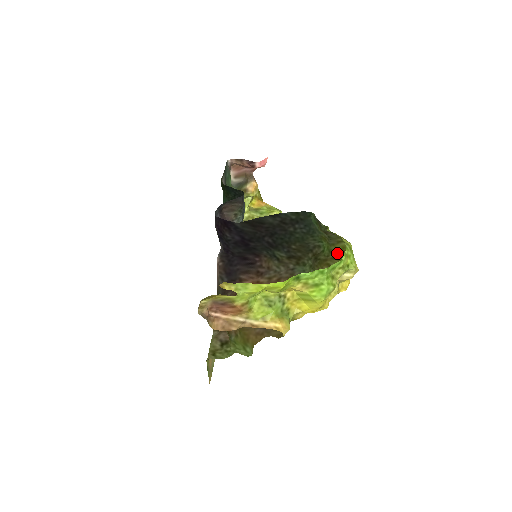
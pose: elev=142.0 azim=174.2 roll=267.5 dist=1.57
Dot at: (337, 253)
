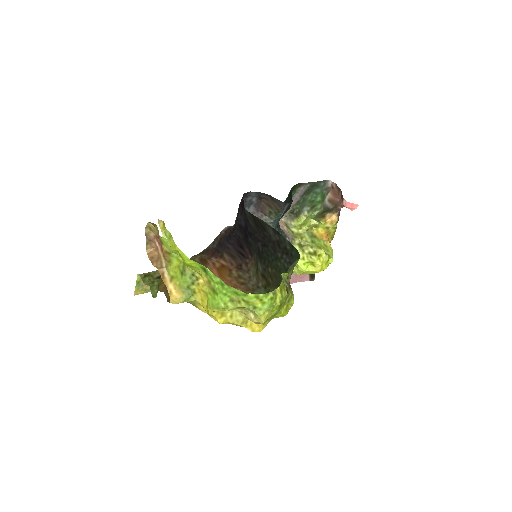
Dot at: occluded
